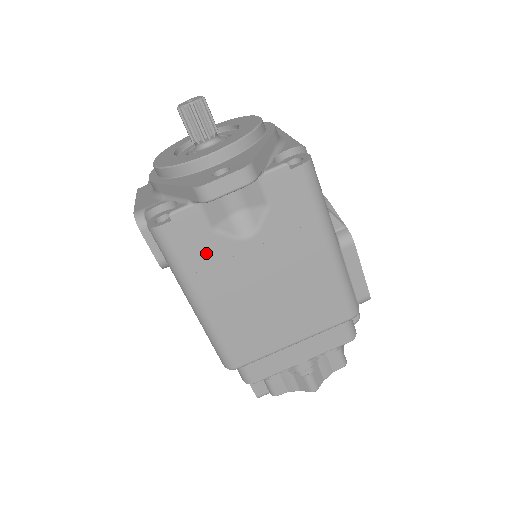
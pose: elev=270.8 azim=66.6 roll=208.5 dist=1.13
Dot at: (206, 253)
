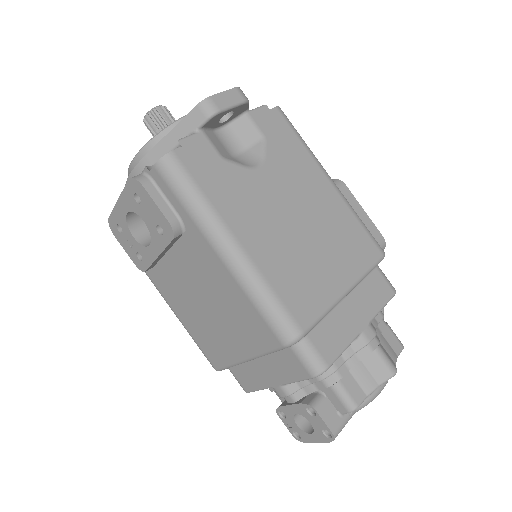
Dot at: (224, 182)
